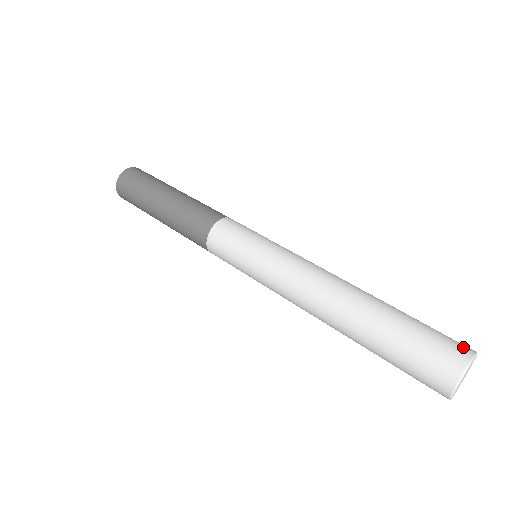
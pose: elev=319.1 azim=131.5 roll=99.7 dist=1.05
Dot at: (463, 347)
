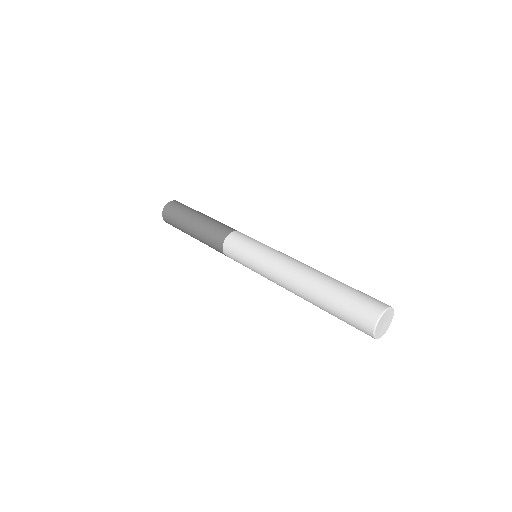
Dot at: occluded
